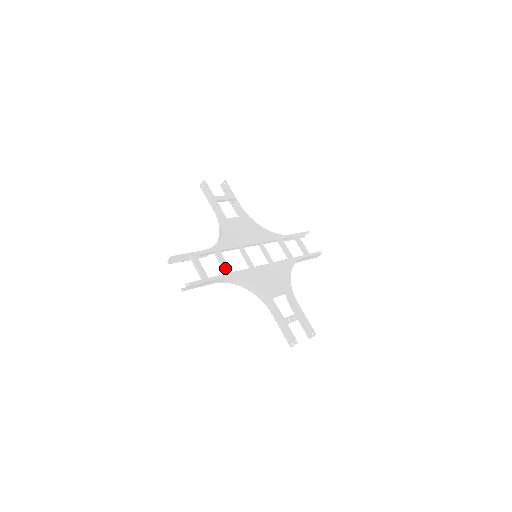
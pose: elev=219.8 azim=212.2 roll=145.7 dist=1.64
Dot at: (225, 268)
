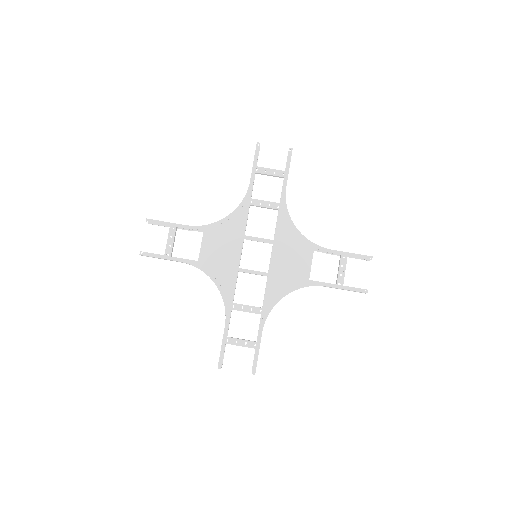
Dot at: occluded
